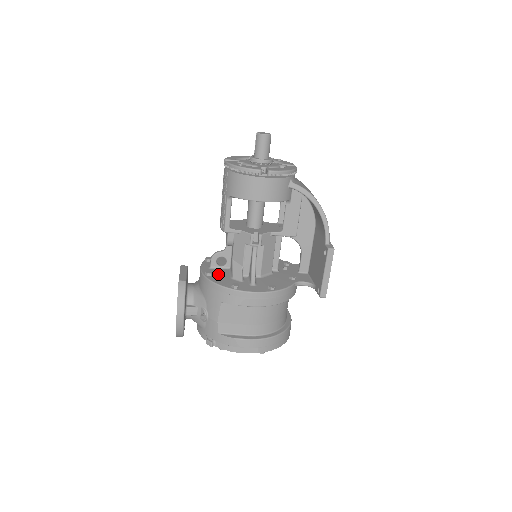
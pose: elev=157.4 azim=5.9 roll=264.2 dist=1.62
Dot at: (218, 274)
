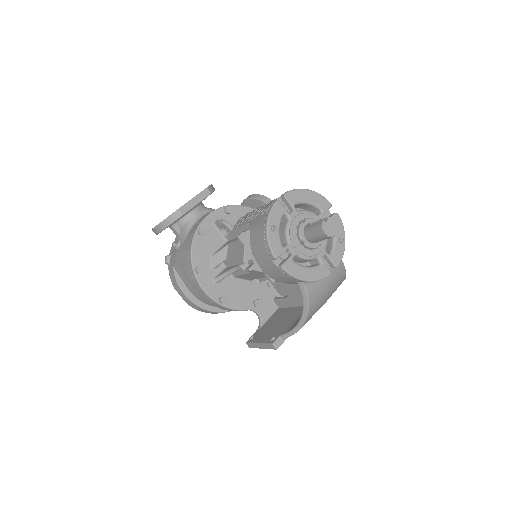
Dot at: (209, 239)
